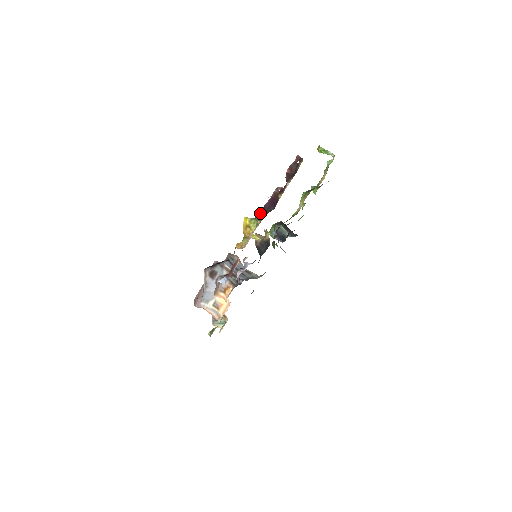
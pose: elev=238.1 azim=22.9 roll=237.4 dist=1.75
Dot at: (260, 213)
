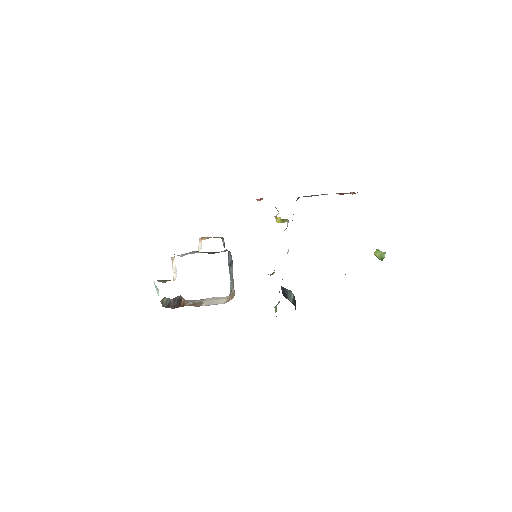
Dot at: occluded
